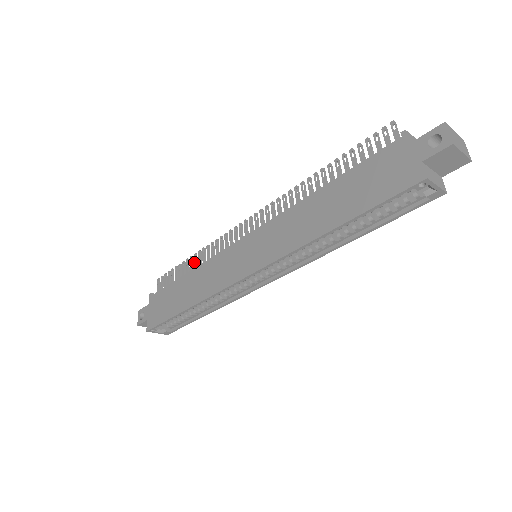
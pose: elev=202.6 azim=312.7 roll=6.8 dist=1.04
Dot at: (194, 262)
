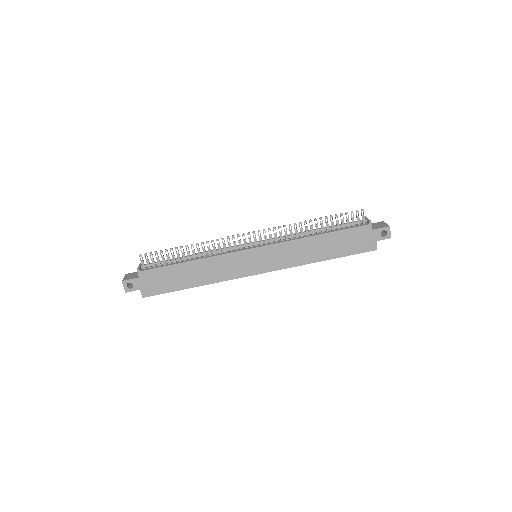
Dot at: (192, 251)
